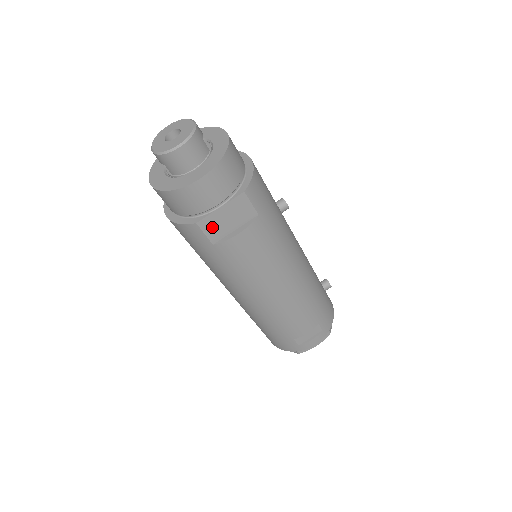
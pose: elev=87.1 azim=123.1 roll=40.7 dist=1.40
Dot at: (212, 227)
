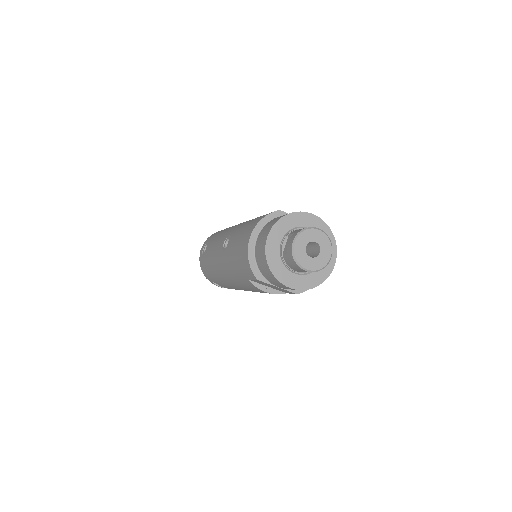
Dot at: (261, 282)
